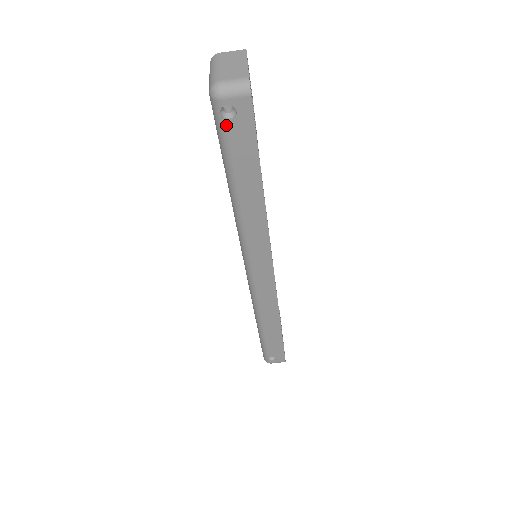
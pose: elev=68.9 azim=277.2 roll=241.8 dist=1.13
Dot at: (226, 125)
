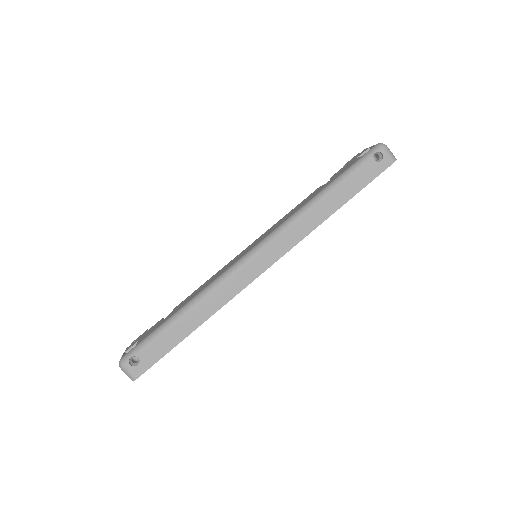
Dot at: (370, 160)
